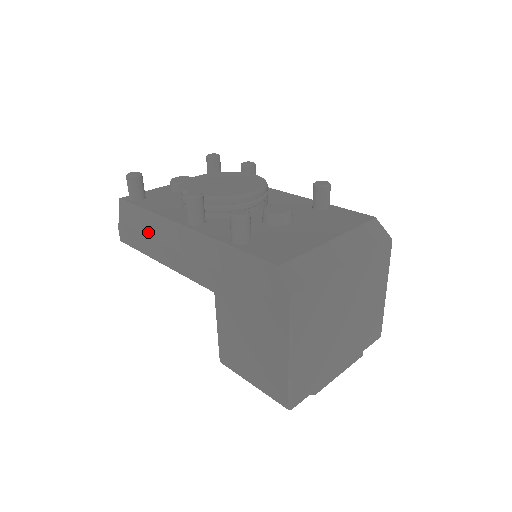
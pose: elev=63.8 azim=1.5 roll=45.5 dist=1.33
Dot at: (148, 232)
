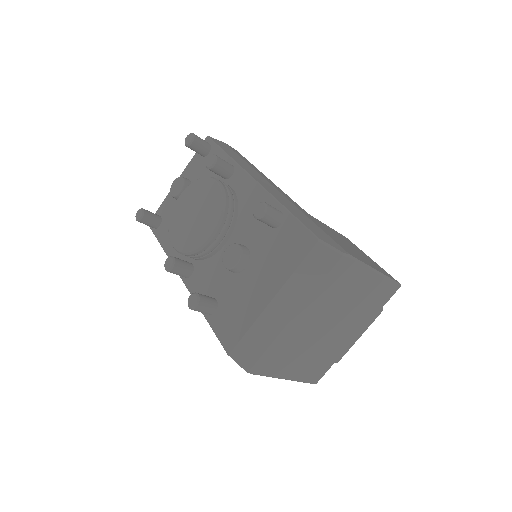
Dot at: occluded
